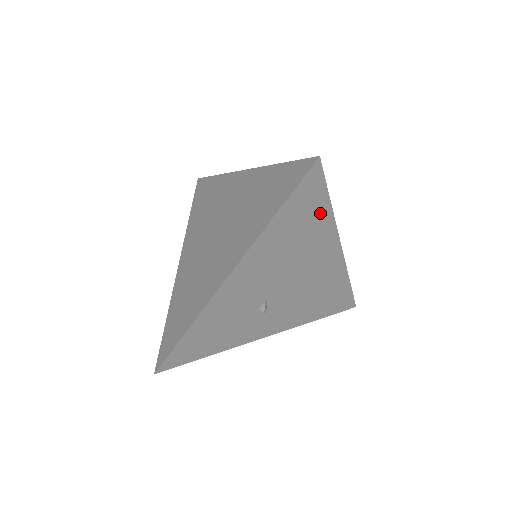
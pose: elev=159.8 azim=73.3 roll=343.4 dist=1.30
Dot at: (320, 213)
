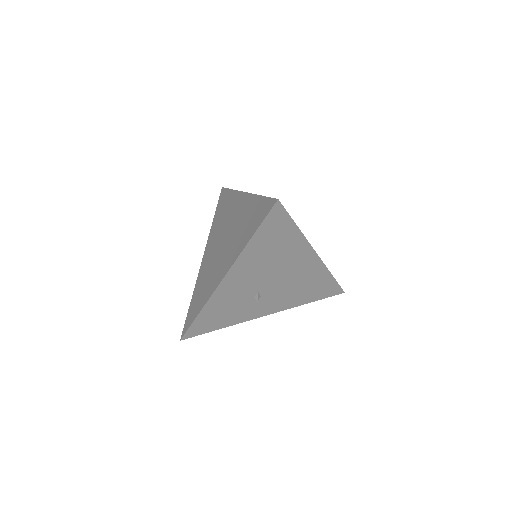
Dot at: (290, 233)
